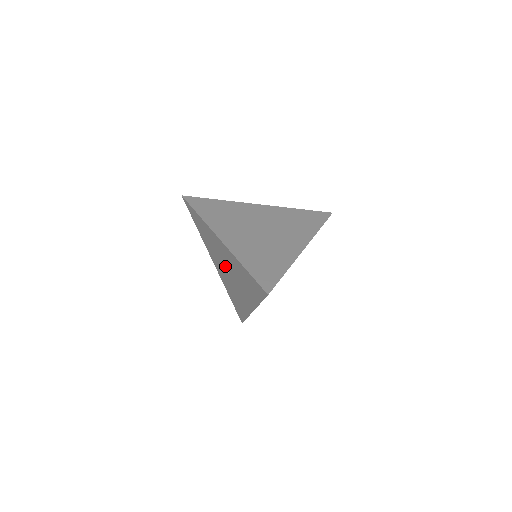
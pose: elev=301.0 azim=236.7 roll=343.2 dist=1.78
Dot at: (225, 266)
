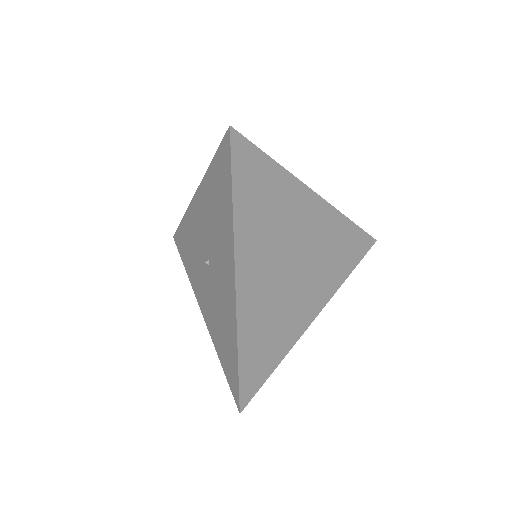
Dot at: (205, 257)
